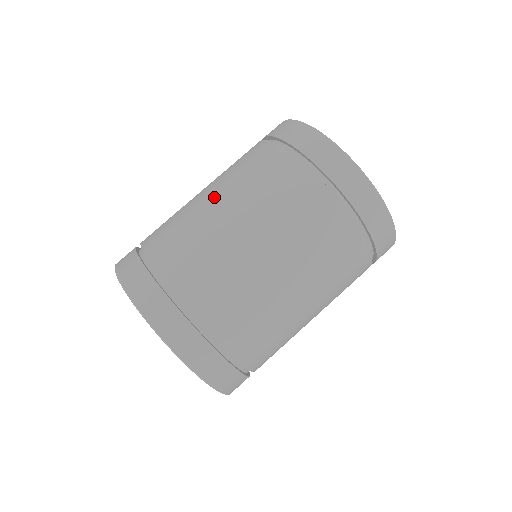
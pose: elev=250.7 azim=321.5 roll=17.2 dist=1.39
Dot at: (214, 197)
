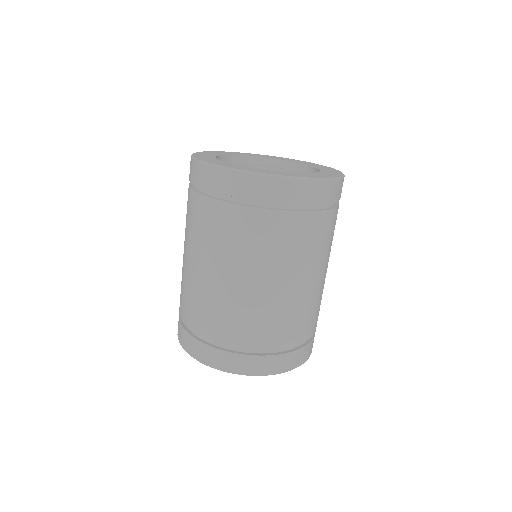
Dot at: (190, 259)
